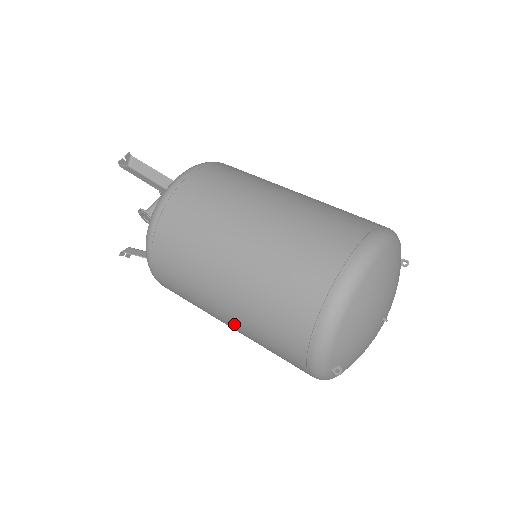
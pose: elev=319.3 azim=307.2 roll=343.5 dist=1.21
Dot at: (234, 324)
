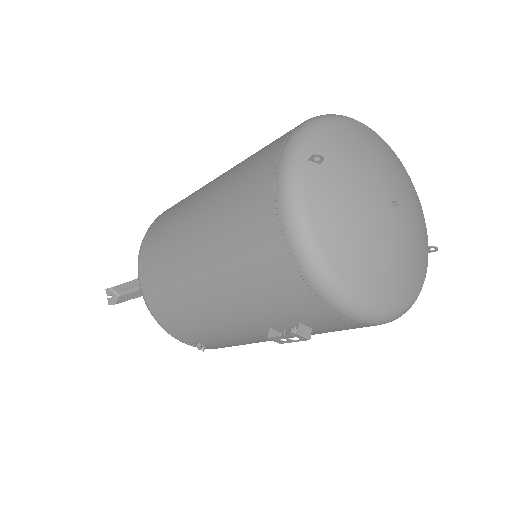
Dot at: (208, 199)
